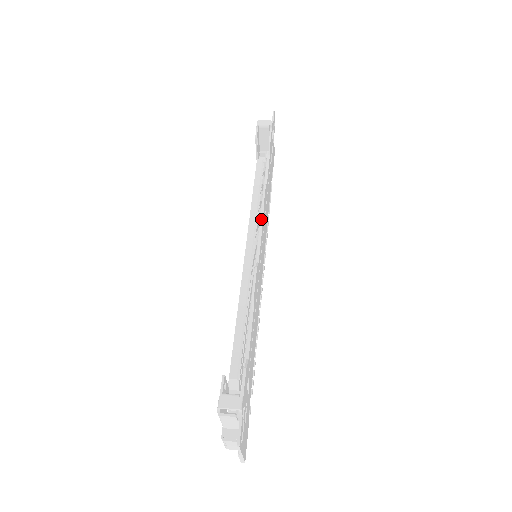
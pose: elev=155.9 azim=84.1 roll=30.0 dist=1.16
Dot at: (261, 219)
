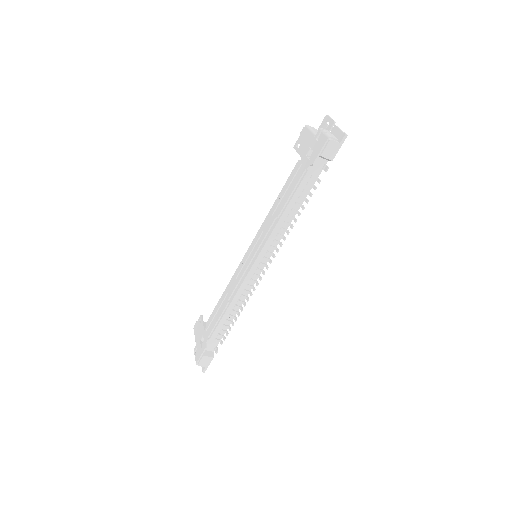
Dot at: occluded
